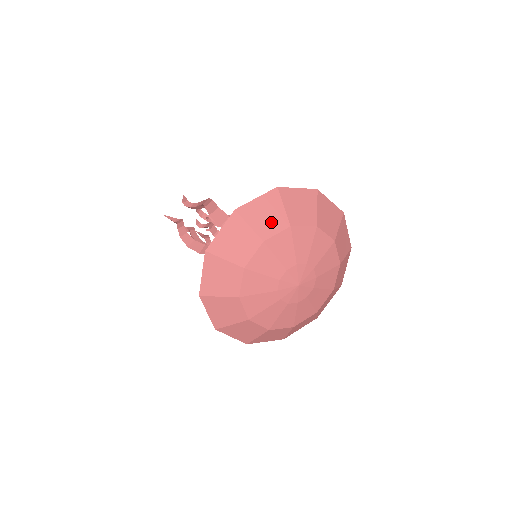
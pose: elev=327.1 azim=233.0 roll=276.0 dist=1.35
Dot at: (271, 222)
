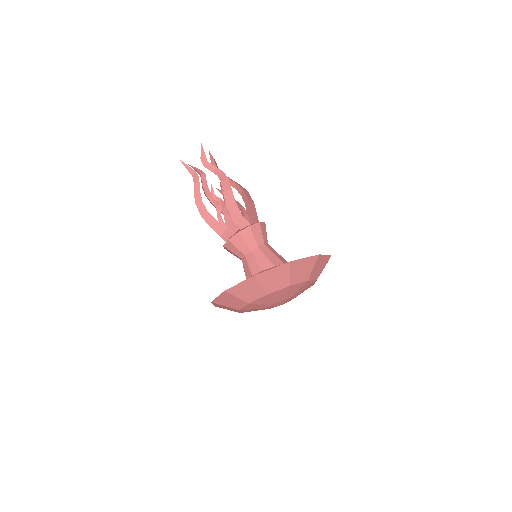
Dot at: (277, 283)
